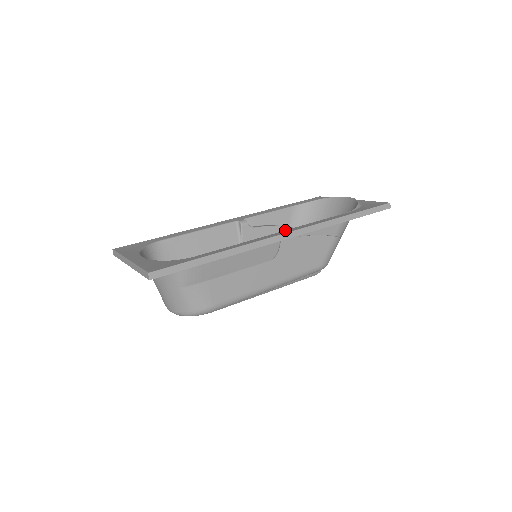
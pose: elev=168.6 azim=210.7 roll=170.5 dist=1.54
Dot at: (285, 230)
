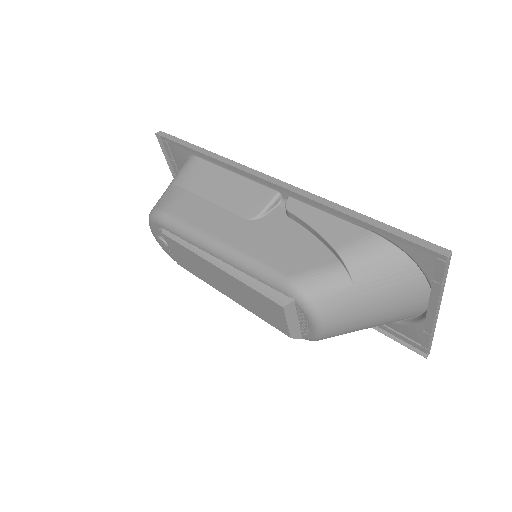
Dot at: (281, 192)
